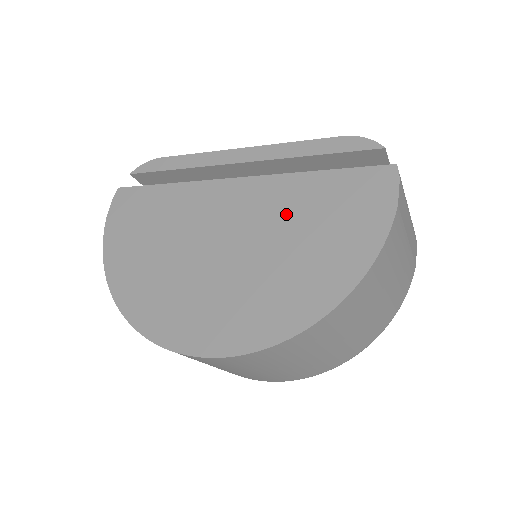
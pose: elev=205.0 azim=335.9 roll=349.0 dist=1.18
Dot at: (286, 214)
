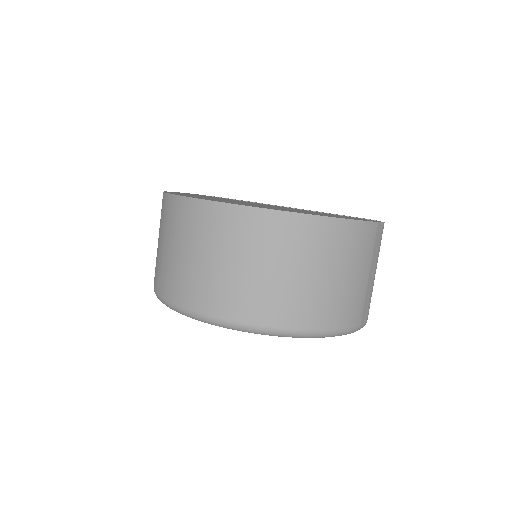
Dot at: occluded
